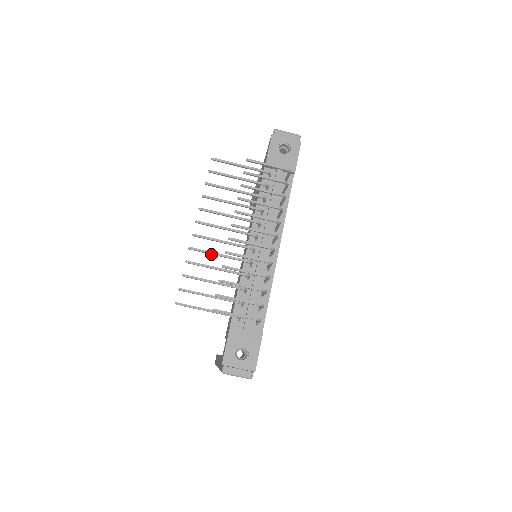
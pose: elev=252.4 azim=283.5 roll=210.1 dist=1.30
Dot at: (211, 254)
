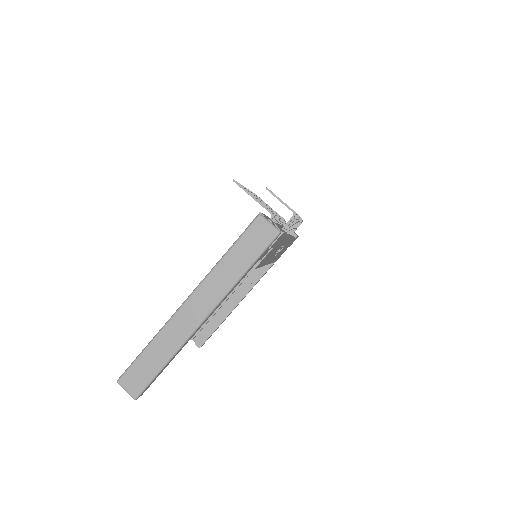
Dot at: occluded
